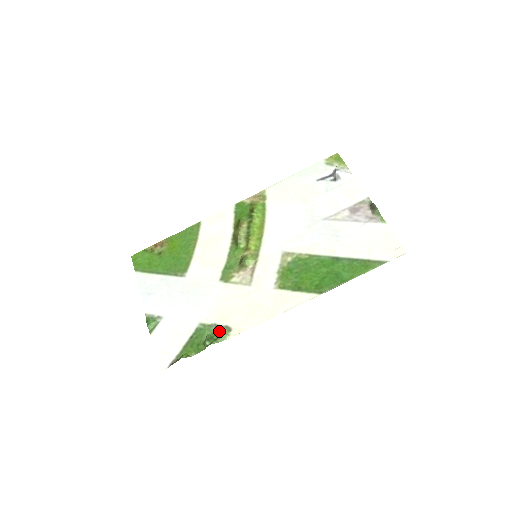
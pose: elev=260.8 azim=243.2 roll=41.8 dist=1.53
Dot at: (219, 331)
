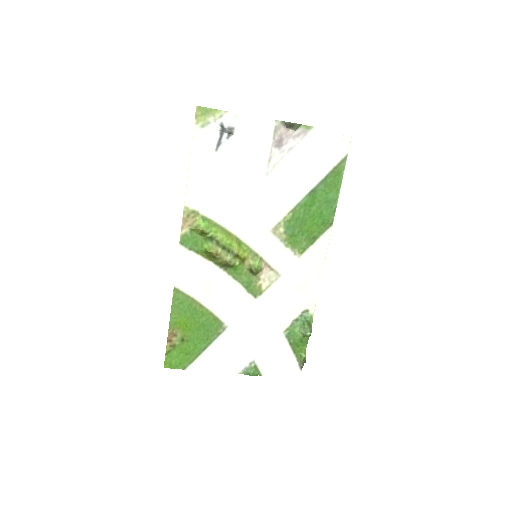
Dot at: (303, 320)
